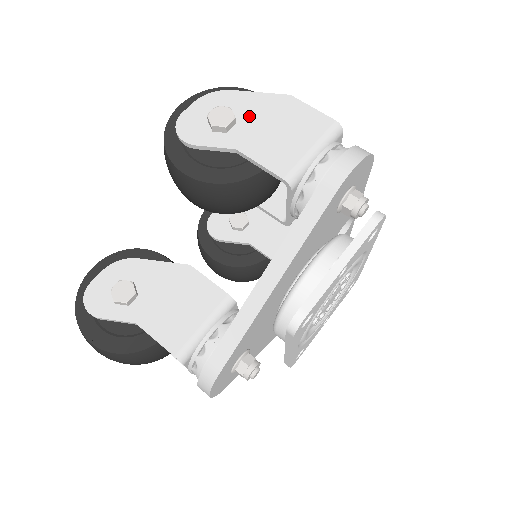
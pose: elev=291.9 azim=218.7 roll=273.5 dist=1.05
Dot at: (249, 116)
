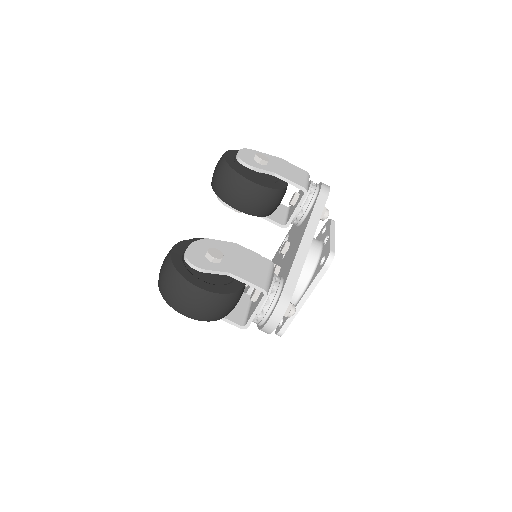
Dot at: (270, 162)
